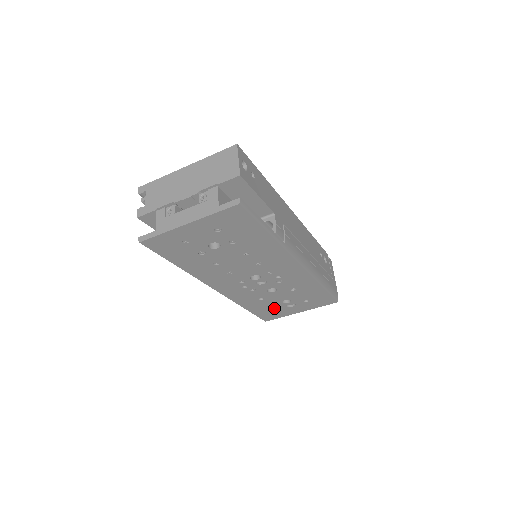
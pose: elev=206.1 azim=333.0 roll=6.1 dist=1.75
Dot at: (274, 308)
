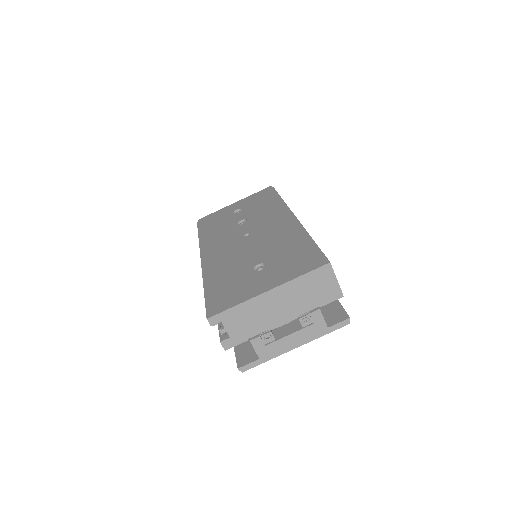
Dot at: occluded
